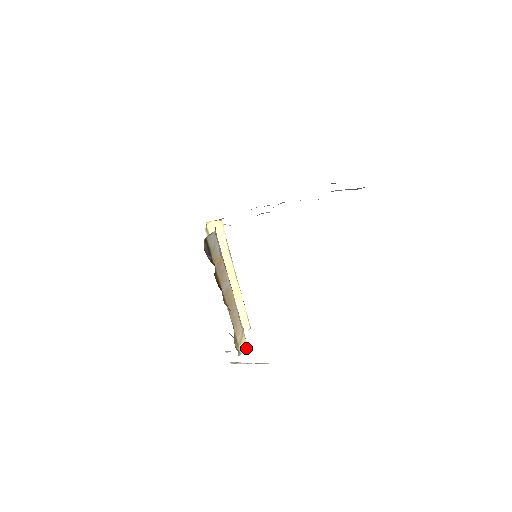
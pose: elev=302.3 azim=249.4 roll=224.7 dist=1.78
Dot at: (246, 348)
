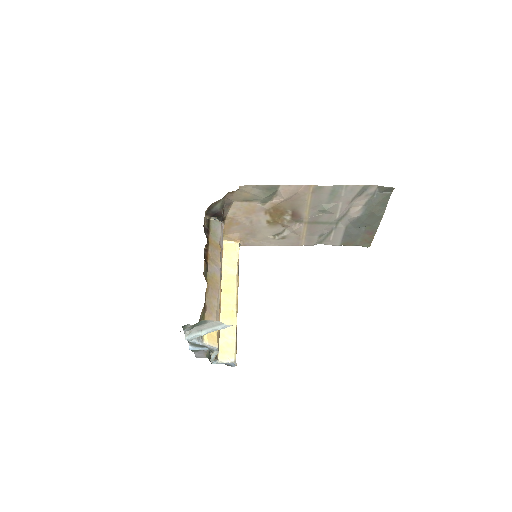
Dot at: (213, 346)
